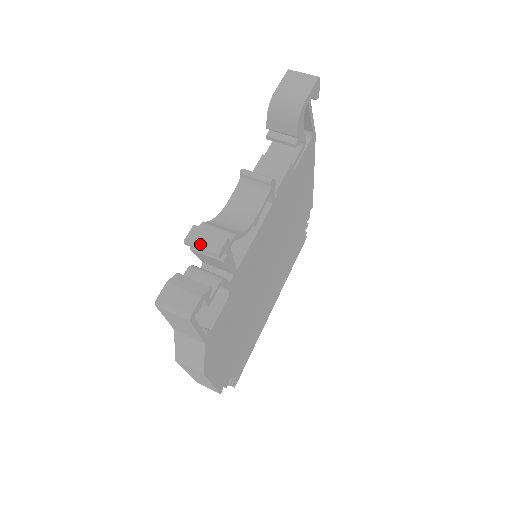
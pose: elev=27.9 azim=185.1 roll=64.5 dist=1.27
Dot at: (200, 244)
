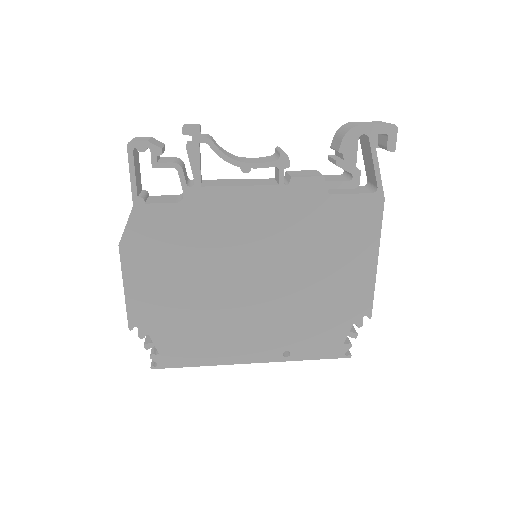
Dot at: (186, 125)
